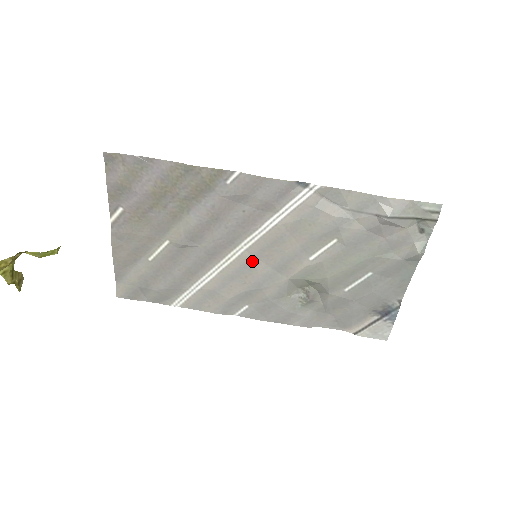
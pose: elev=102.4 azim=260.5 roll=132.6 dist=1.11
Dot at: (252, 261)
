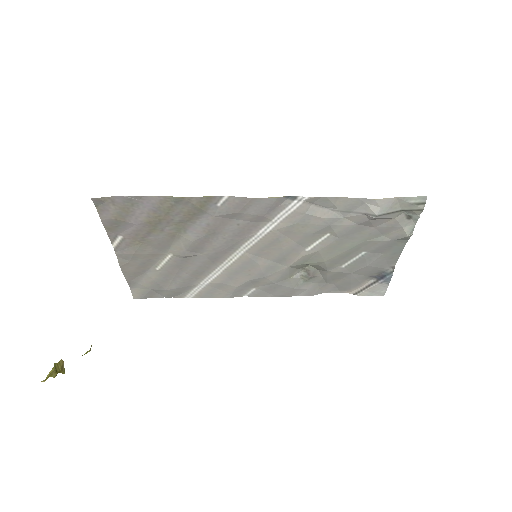
Dot at: (253, 259)
